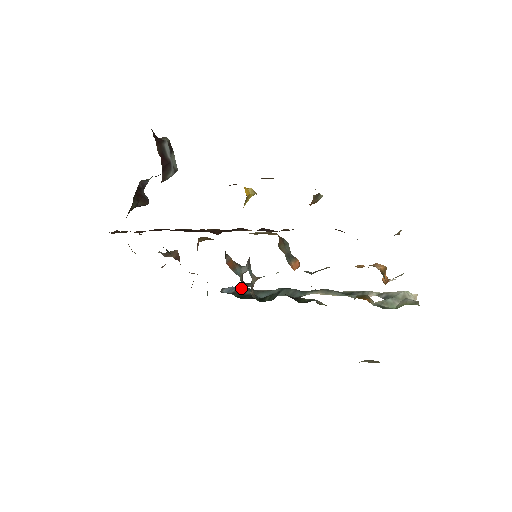
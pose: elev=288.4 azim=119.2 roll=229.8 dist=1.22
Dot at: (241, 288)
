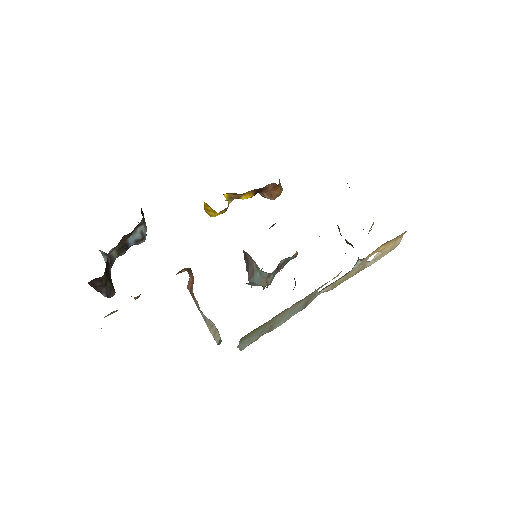
Dot at: occluded
